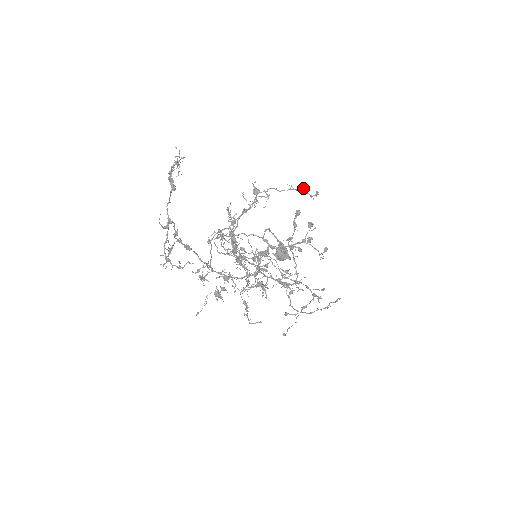
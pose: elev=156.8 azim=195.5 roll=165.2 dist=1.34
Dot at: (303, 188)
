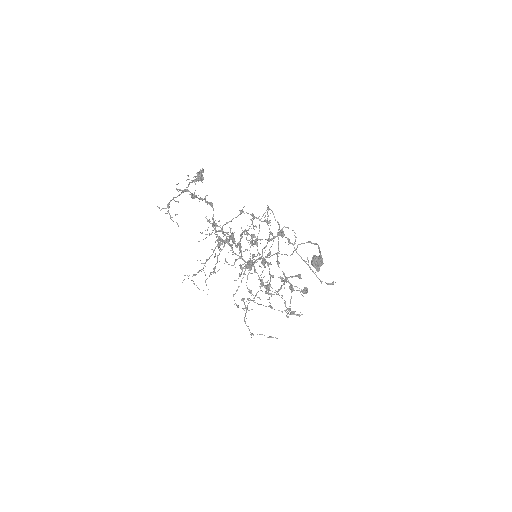
Dot at: occluded
